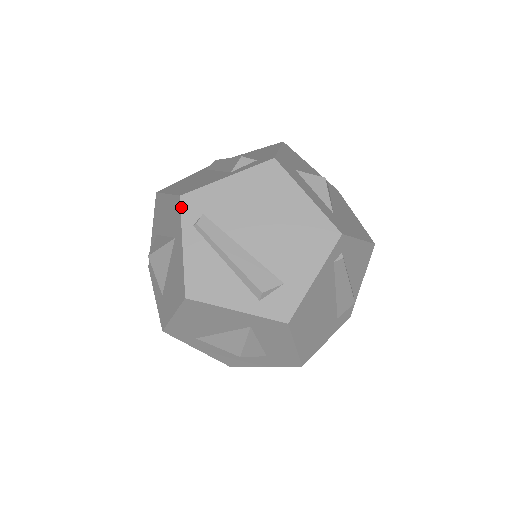
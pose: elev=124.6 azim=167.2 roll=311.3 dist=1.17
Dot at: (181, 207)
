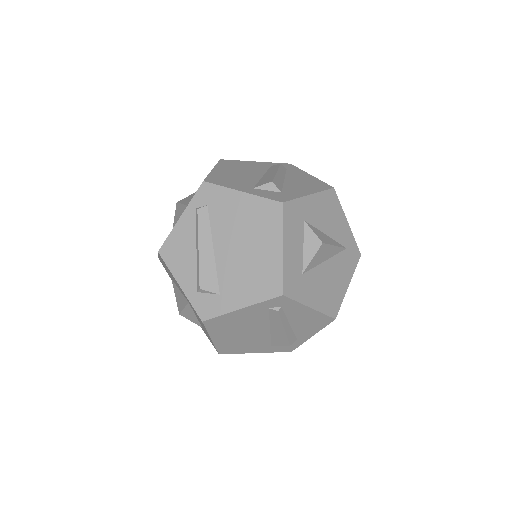
Dot at: (198, 190)
